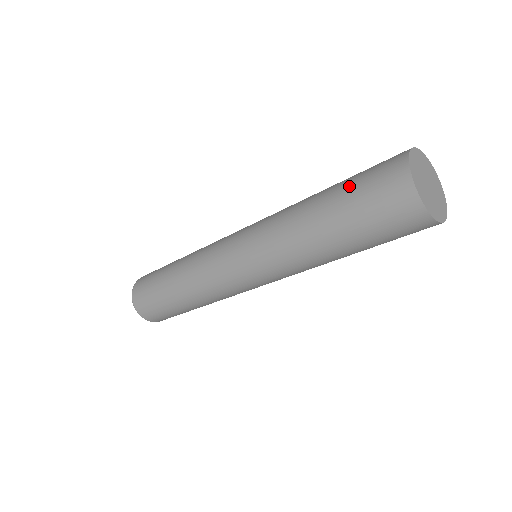
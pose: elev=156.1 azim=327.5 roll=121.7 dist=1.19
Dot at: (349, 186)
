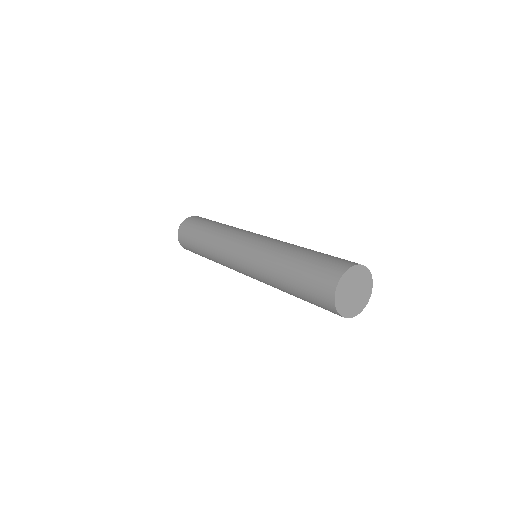
Dot at: (315, 258)
